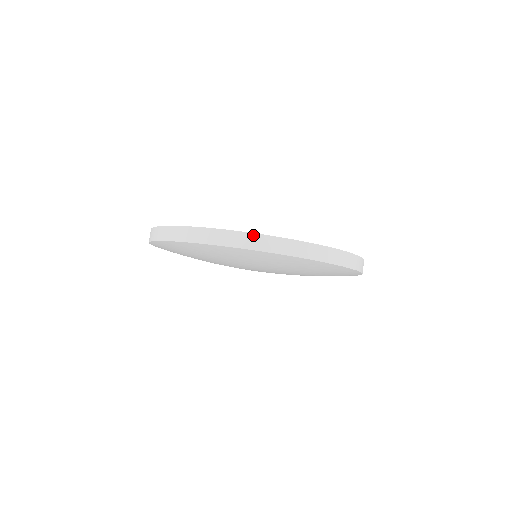
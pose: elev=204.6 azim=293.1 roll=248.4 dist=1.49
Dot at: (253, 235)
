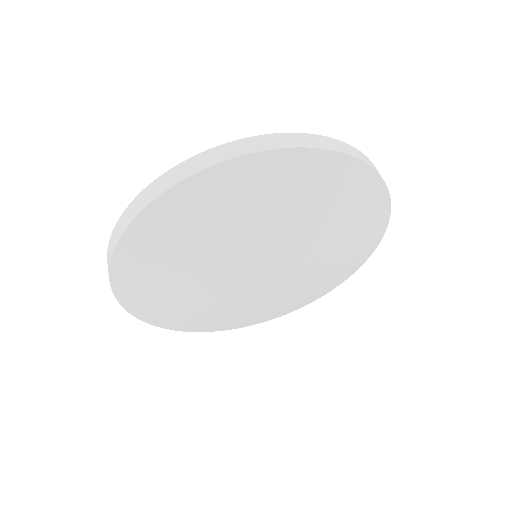
Dot at: (309, 135)
